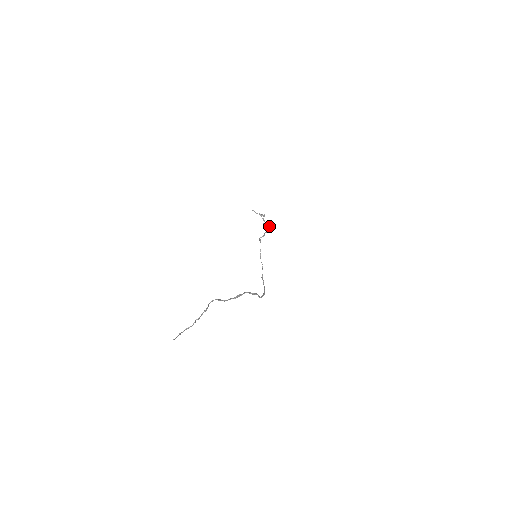
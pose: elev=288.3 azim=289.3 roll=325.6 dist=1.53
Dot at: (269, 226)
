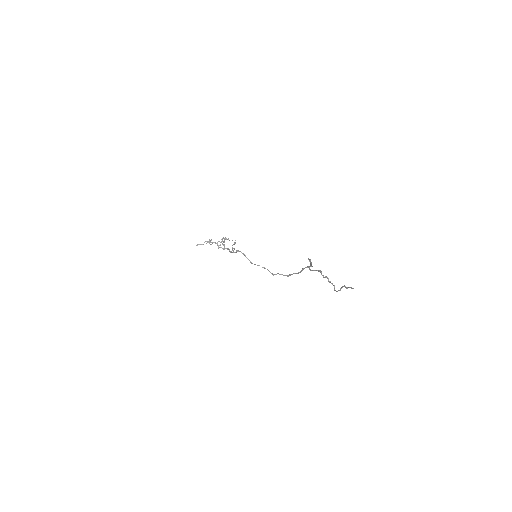
Dot at: (223, 245)
